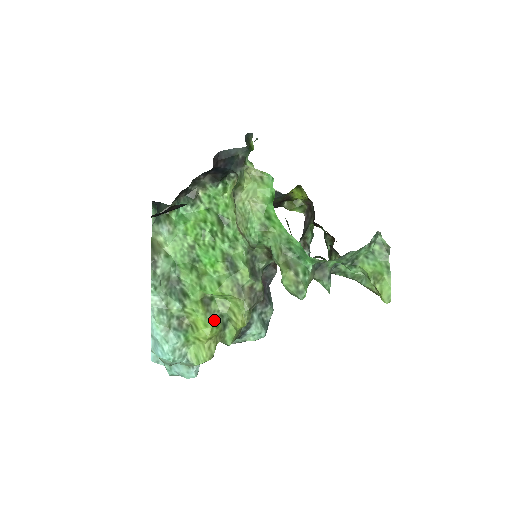
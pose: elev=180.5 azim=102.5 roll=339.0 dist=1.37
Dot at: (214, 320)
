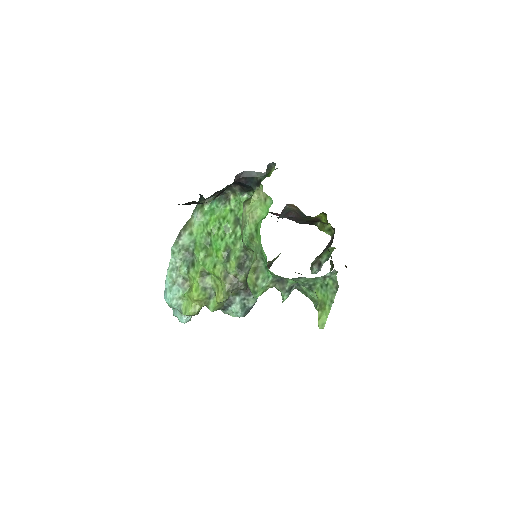
Dot at: (204, 289)
